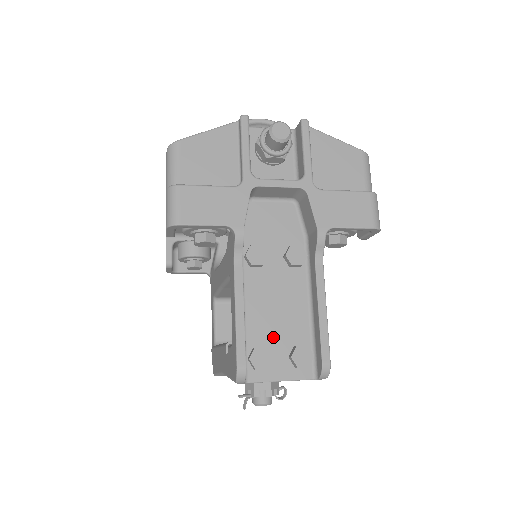
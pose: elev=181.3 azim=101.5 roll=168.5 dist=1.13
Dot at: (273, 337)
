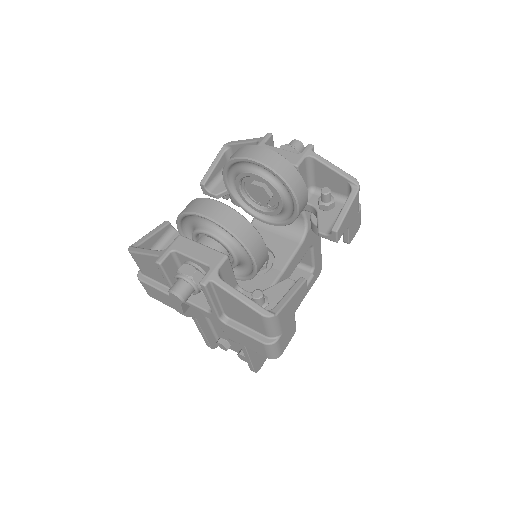
Dot at: (230, 340)
